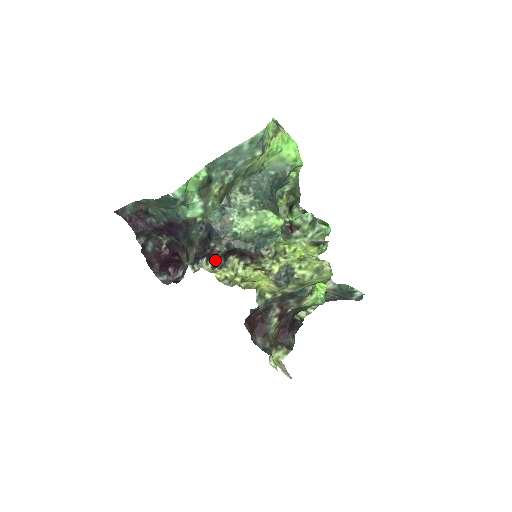
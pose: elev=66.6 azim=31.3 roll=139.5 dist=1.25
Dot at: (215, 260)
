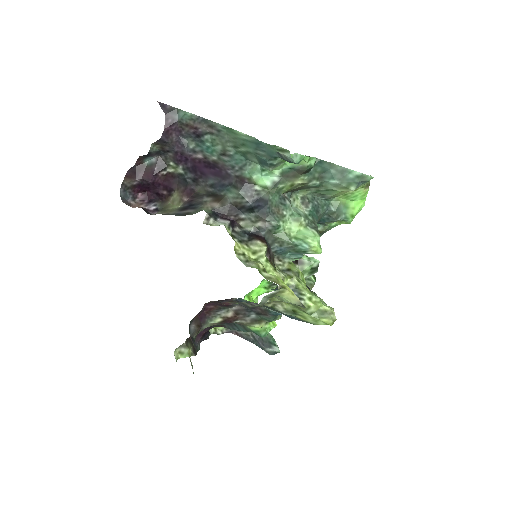
Dot at: (237, 231)
